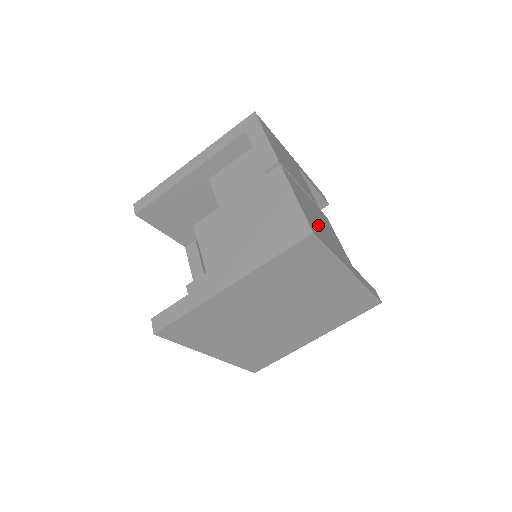
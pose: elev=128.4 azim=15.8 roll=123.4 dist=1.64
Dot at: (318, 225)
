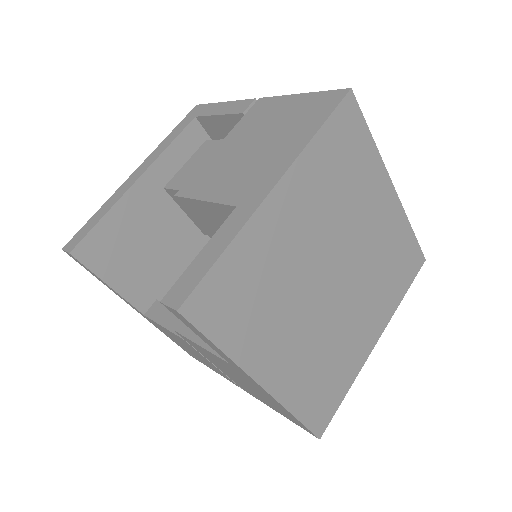
Dot at: occluded
